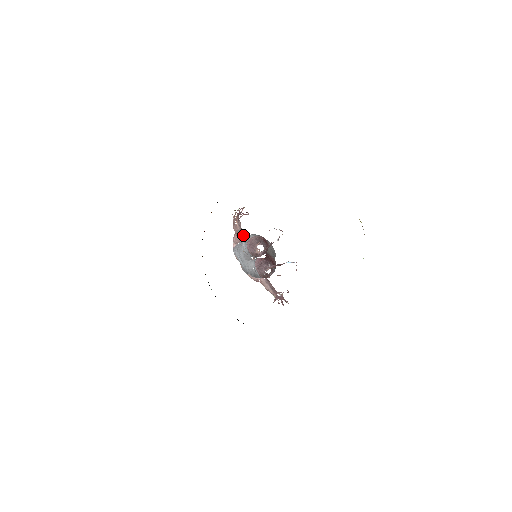
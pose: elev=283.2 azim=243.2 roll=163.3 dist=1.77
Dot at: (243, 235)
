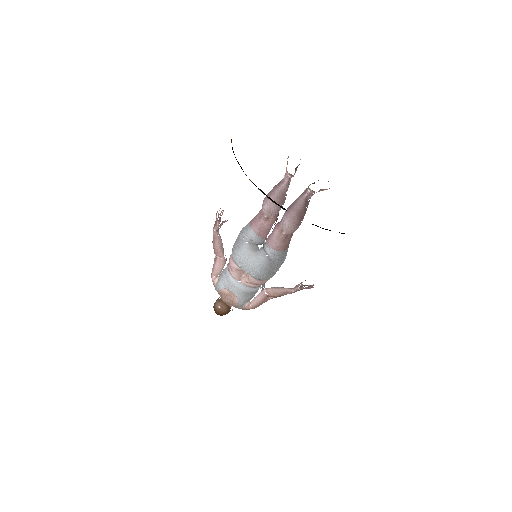
Dot at: occluded
